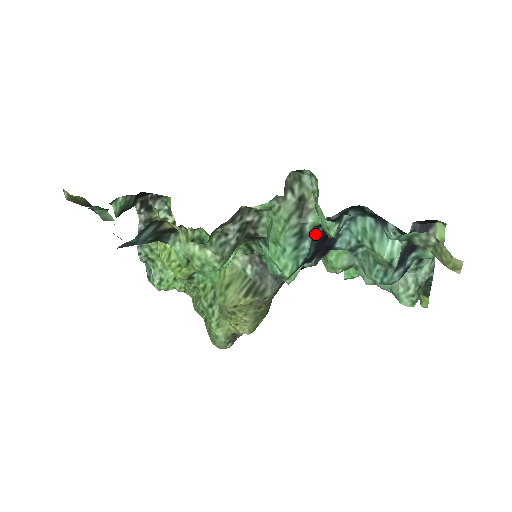
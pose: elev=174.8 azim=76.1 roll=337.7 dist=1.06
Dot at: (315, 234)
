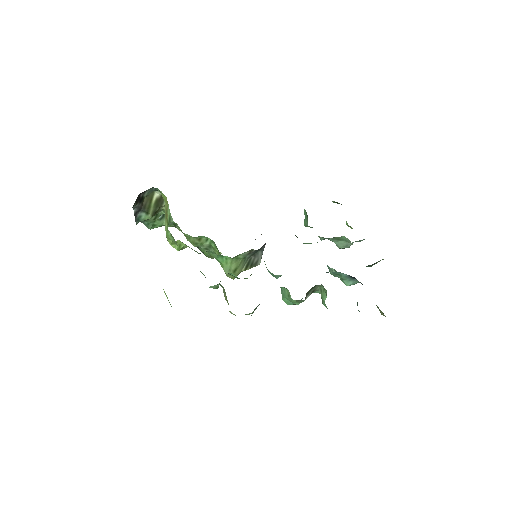
Dot at: occluded
